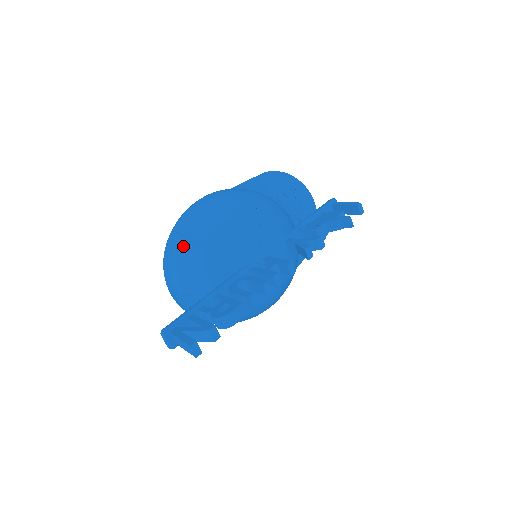
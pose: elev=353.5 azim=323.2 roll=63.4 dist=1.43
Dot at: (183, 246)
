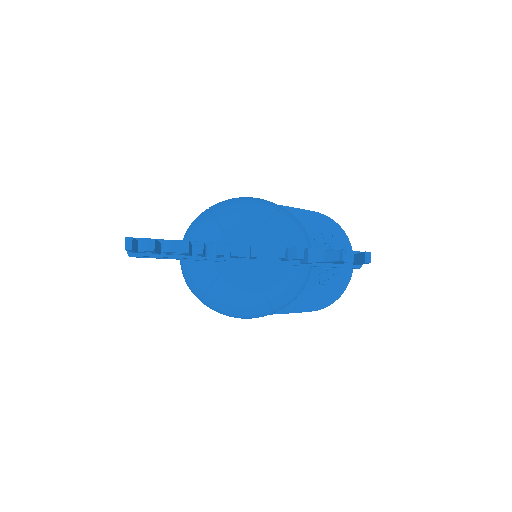
Dot at: (202, 215)
